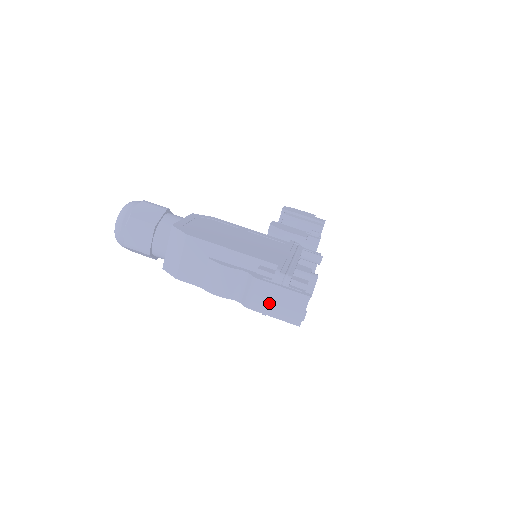
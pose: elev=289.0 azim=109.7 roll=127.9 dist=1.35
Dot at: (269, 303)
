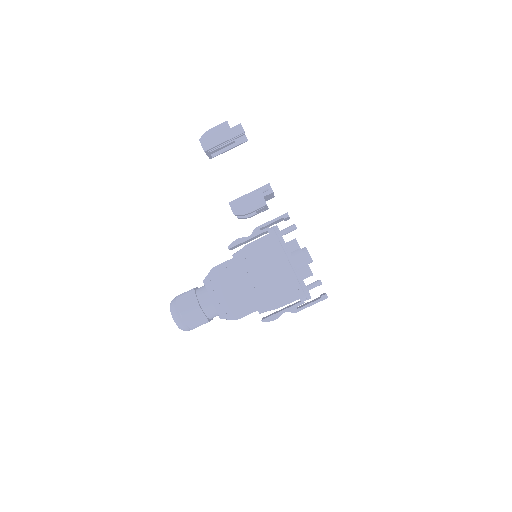
Dot at: occluded
